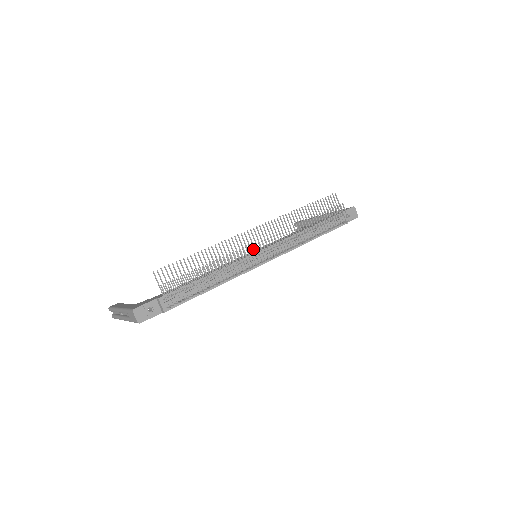
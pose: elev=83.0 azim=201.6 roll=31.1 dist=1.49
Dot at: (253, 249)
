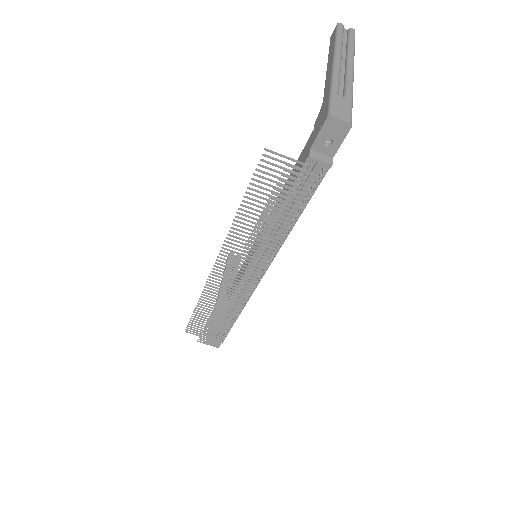
Dot at: (231, 287)
